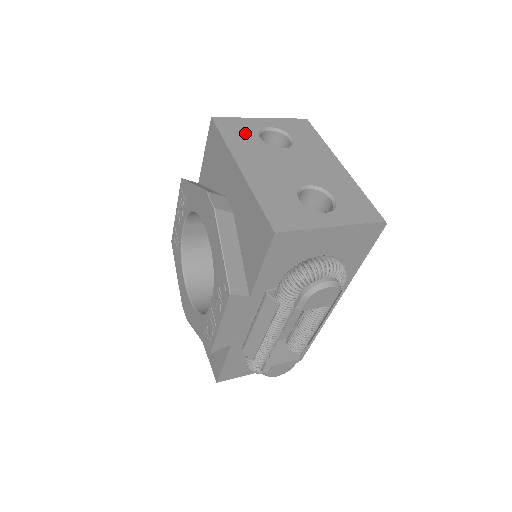
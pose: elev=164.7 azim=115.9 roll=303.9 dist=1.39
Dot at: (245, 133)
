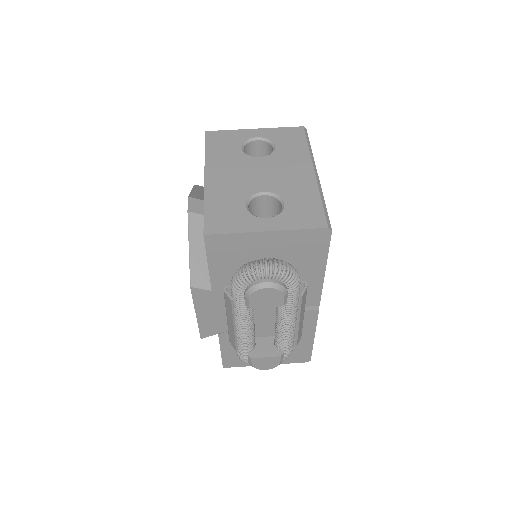
Dot at: (229, 144)
